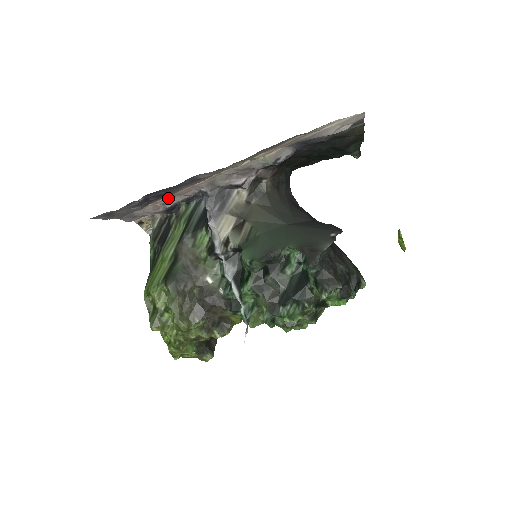
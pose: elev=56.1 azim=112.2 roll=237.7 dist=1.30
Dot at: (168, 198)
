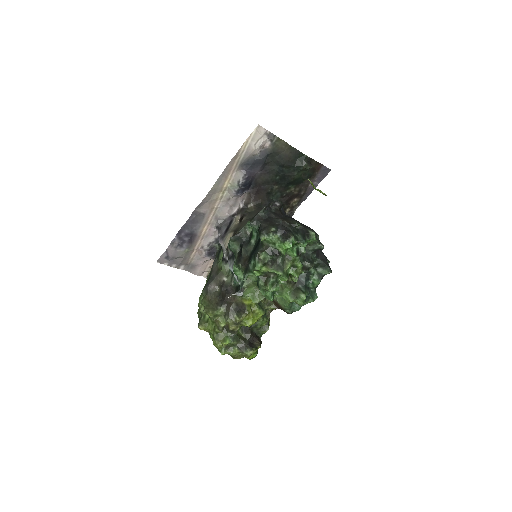
Dot at: (201, 241)
